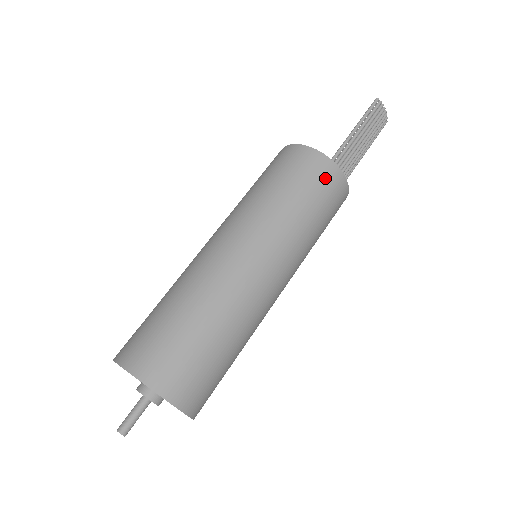
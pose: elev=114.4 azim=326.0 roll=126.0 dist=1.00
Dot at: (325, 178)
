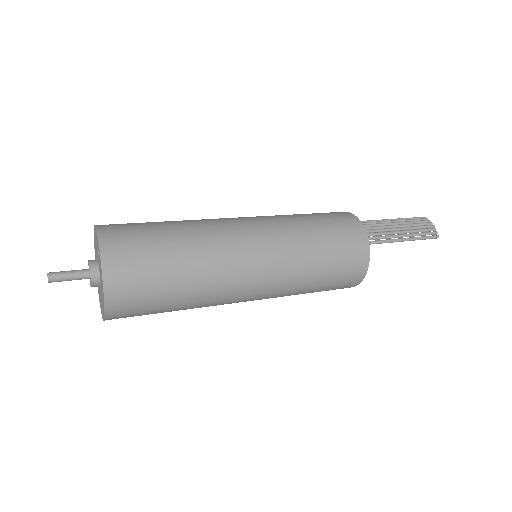
Dot at: (338, 215)
